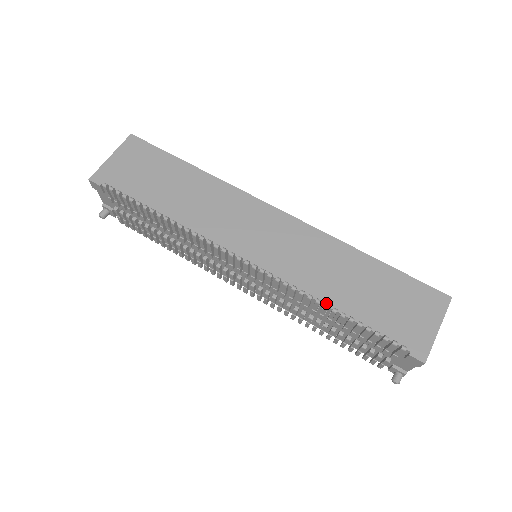
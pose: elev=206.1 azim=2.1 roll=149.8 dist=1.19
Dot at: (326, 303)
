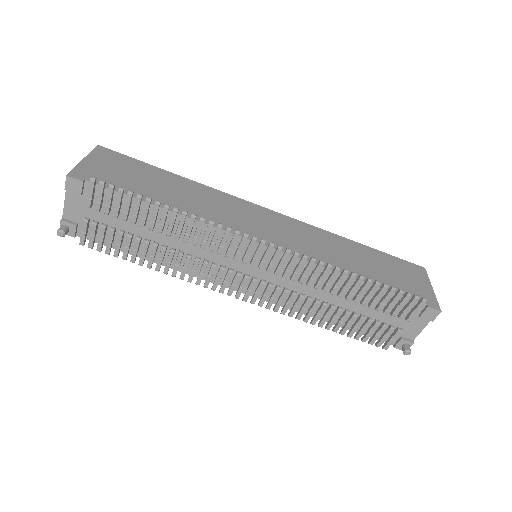
Dot at: (353, 272)
